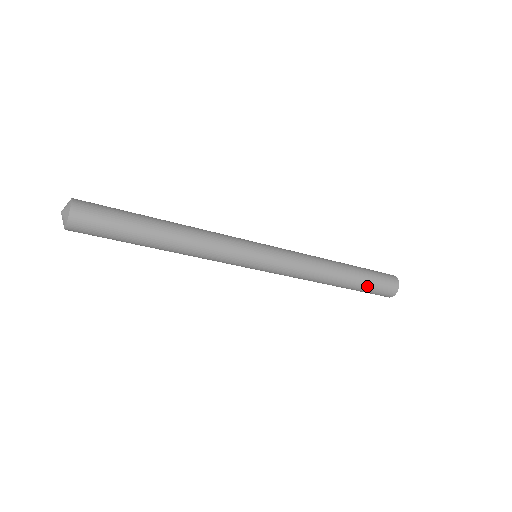
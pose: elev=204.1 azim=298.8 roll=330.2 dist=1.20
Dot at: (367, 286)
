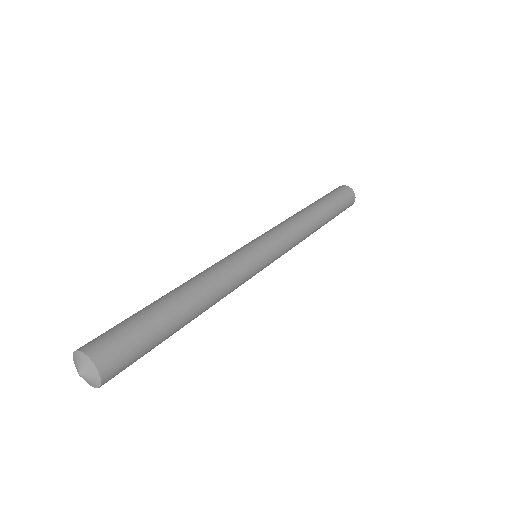
Dot at: (338, 210)
